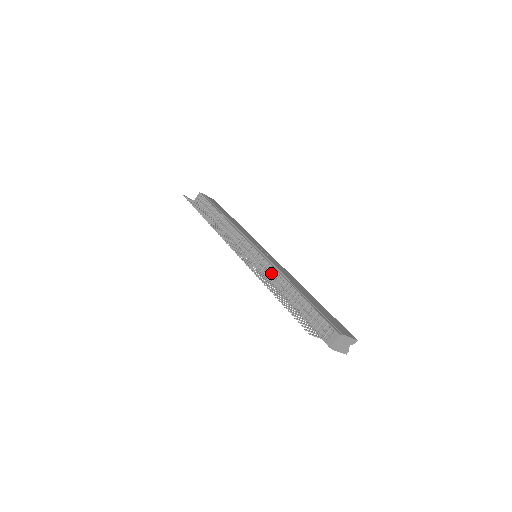
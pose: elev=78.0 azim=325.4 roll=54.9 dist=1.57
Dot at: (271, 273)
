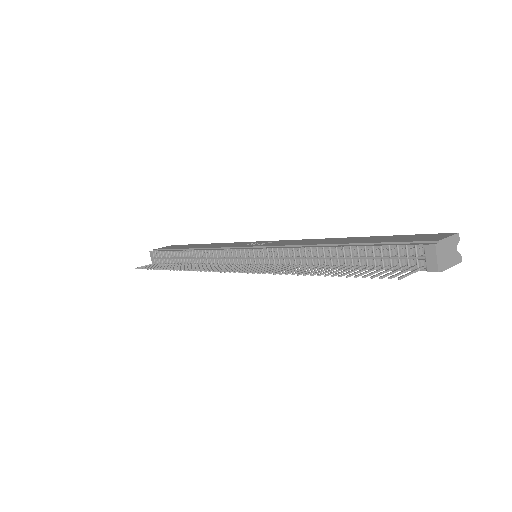
Dot at: (287, 257)
